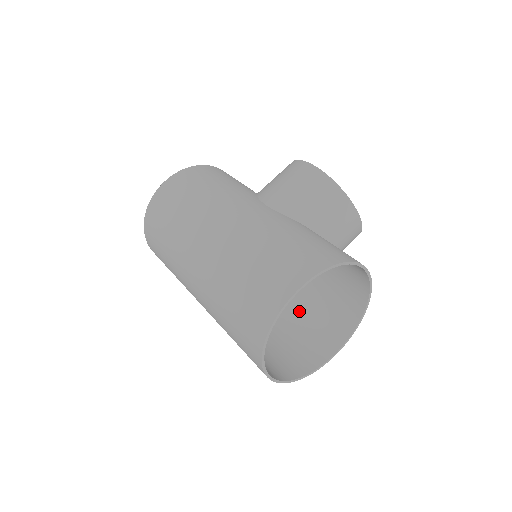
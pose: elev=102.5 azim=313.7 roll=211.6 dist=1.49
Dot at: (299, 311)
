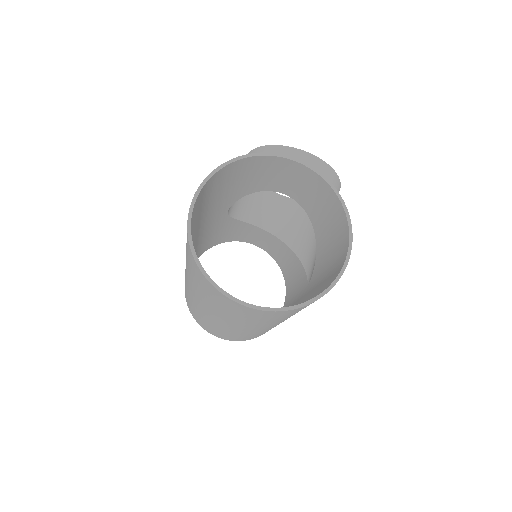
Dot at: (323, 268)
